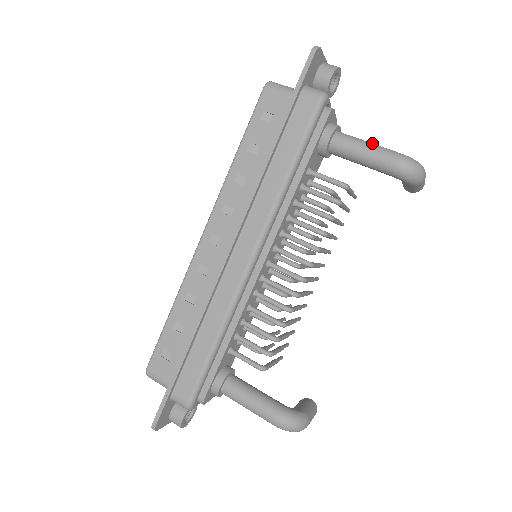
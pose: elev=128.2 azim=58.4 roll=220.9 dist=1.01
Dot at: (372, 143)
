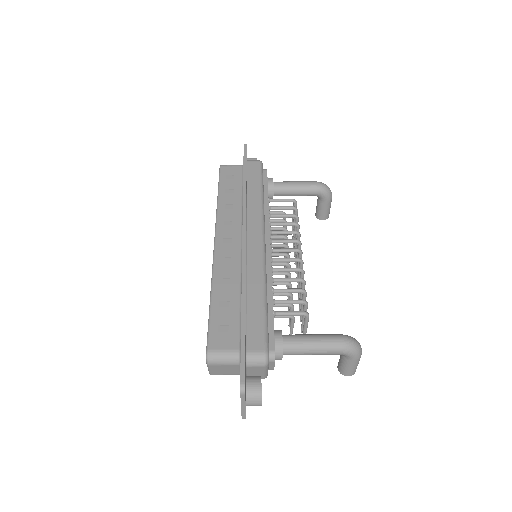
Dot at: occluded
